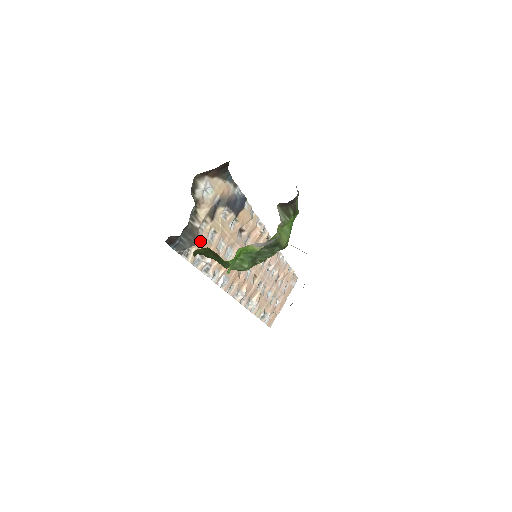
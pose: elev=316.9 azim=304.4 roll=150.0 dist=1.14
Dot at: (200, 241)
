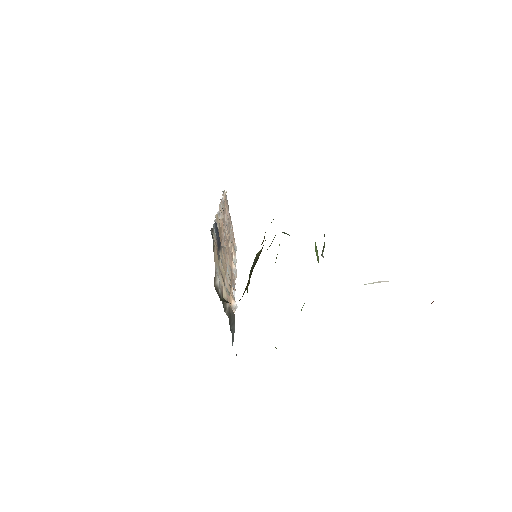
Dot at: occluded
